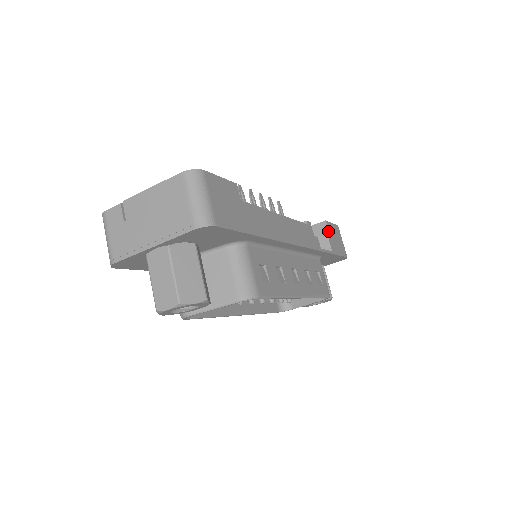
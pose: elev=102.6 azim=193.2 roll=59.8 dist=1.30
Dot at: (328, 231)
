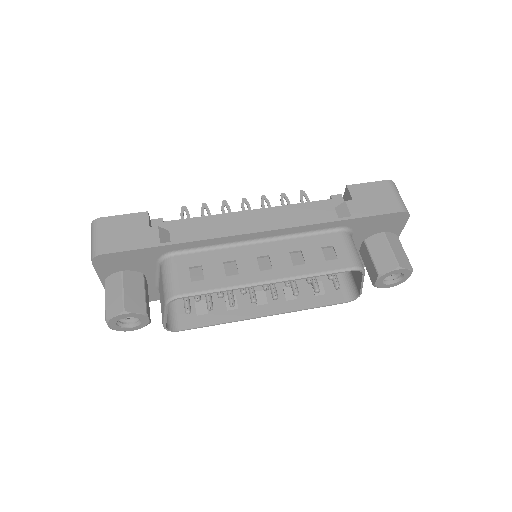
Dot at: (350, 195)
